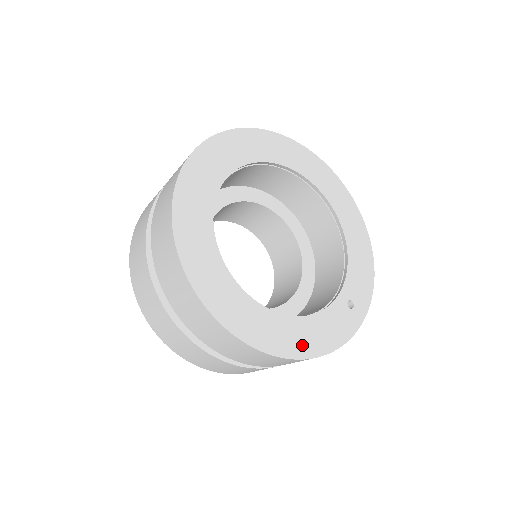
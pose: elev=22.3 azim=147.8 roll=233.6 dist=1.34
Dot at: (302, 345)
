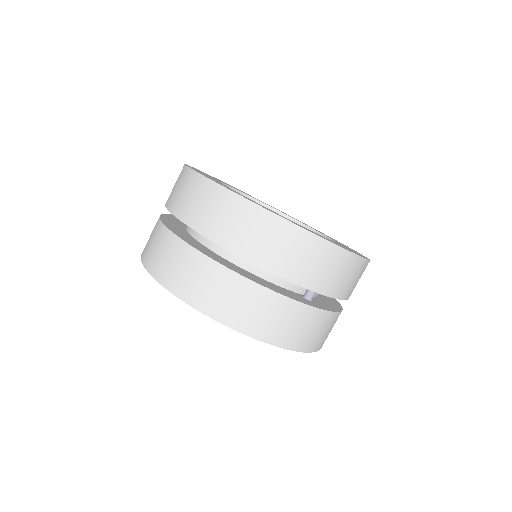
Dot at: occluded
